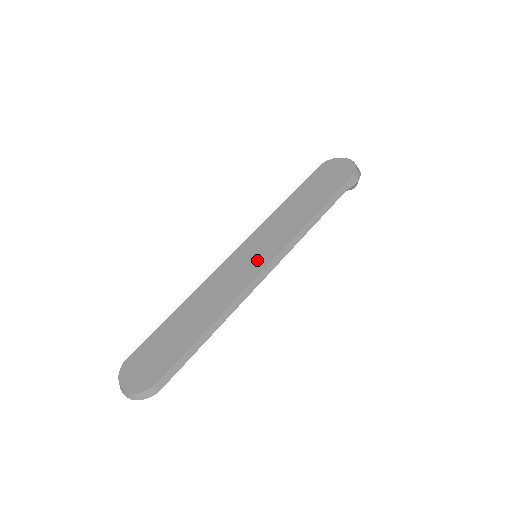
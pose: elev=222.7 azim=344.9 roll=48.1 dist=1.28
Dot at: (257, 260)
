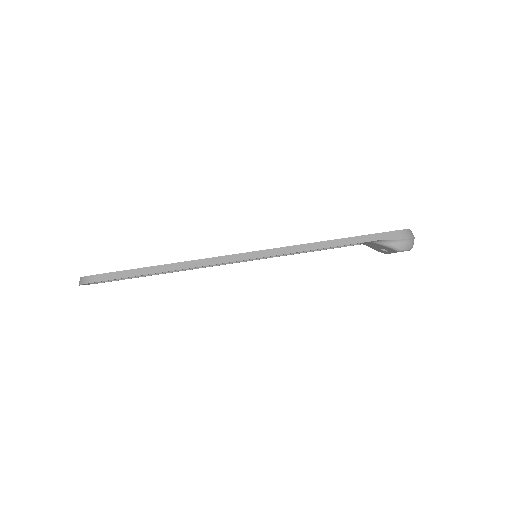
Dot at: occluded
